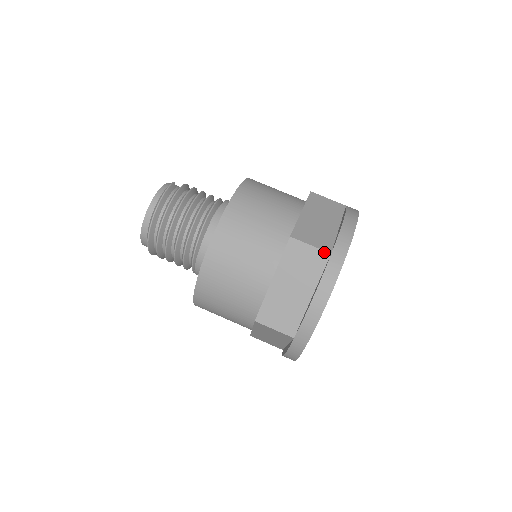
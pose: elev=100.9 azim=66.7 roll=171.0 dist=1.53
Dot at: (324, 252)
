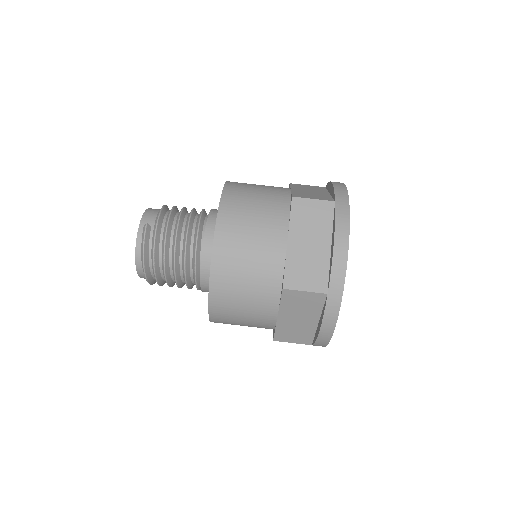
Dot at: (320, 294)
